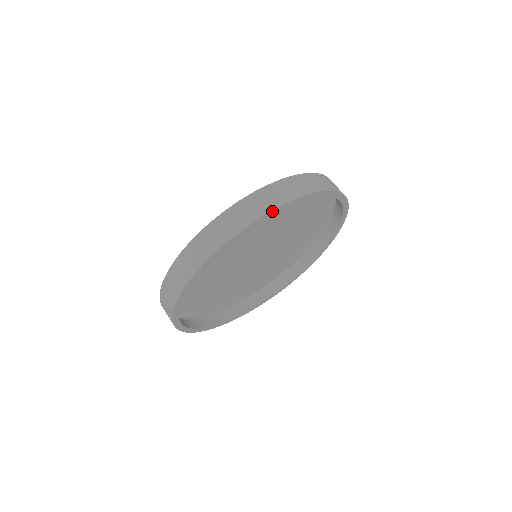
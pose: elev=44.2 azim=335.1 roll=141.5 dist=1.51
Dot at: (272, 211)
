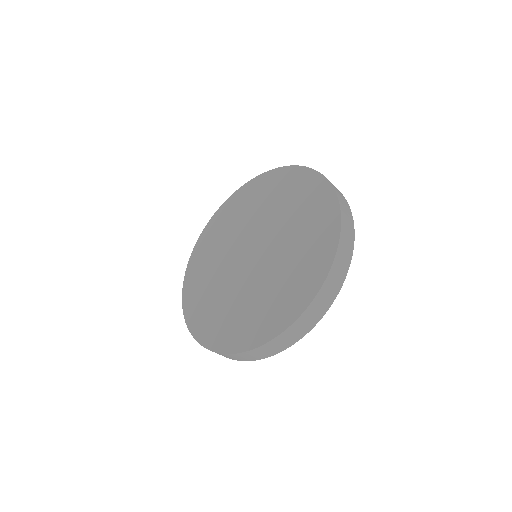
Dot at: (337, 294)
